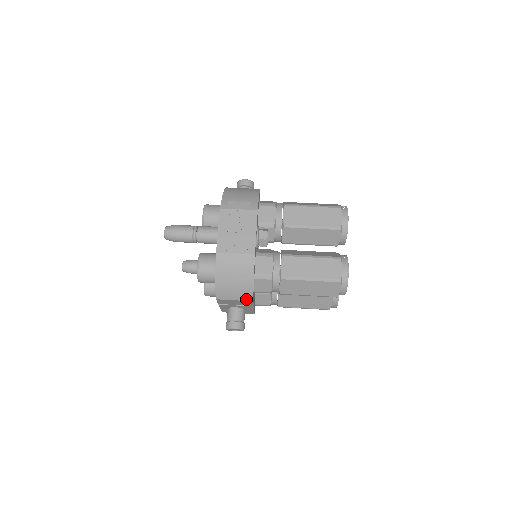
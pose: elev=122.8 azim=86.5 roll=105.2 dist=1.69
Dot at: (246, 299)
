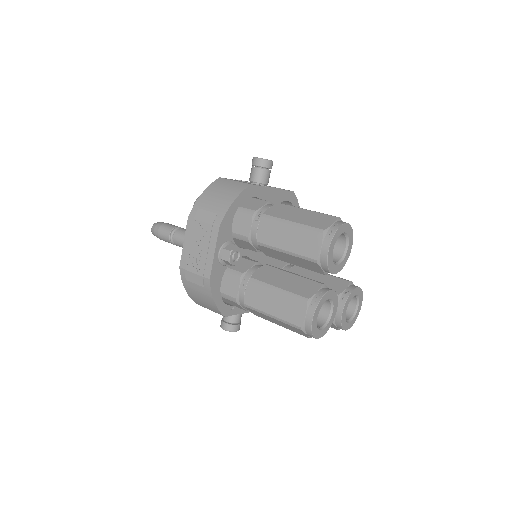
Dot at: (218, 313)
